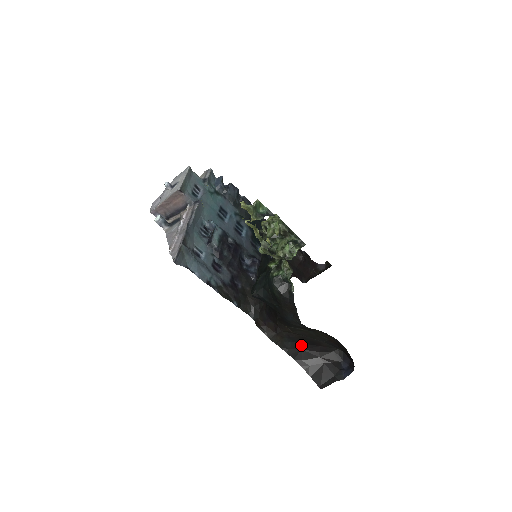
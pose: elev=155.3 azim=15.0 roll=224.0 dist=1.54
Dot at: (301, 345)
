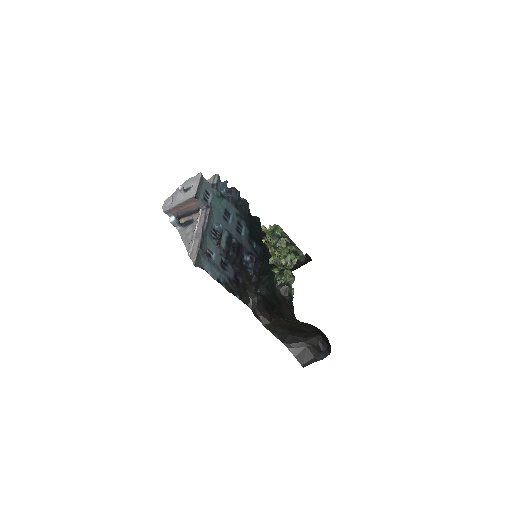
Dot at: (289, 332)
